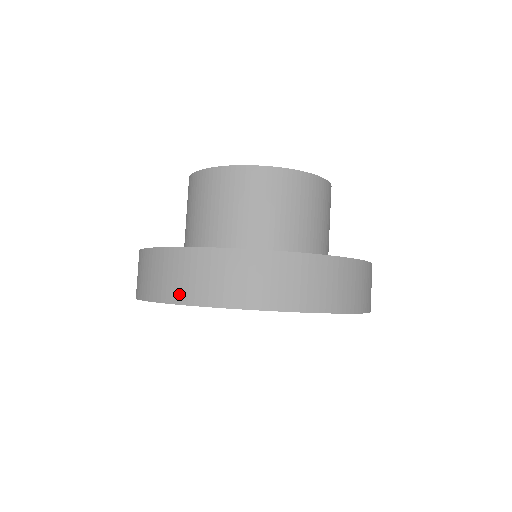
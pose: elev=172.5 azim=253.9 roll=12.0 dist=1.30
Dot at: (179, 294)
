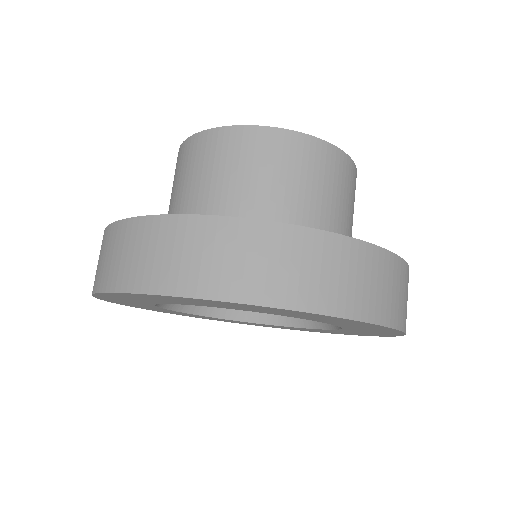
Dot at: occluded
